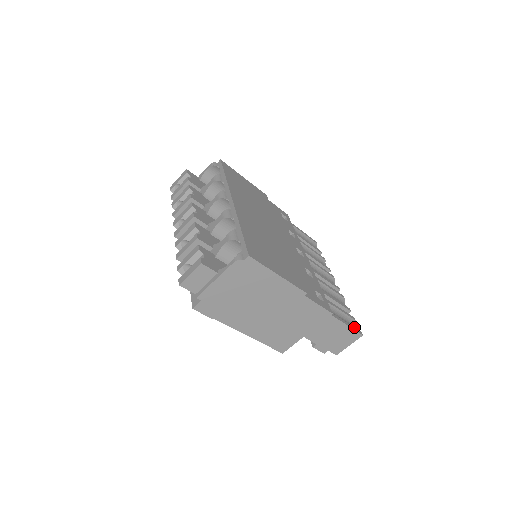
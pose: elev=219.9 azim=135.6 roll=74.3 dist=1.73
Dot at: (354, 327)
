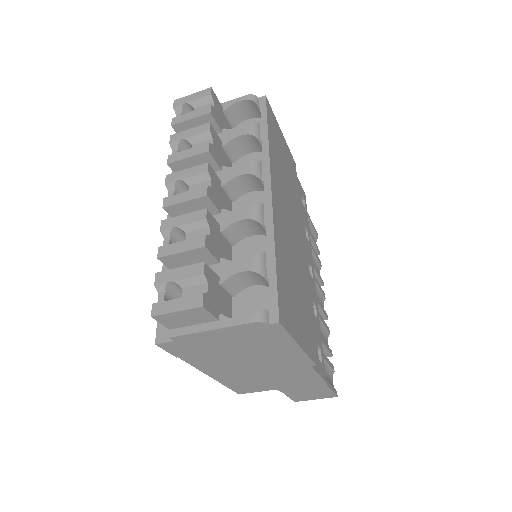
Dot at: (333, 387)
